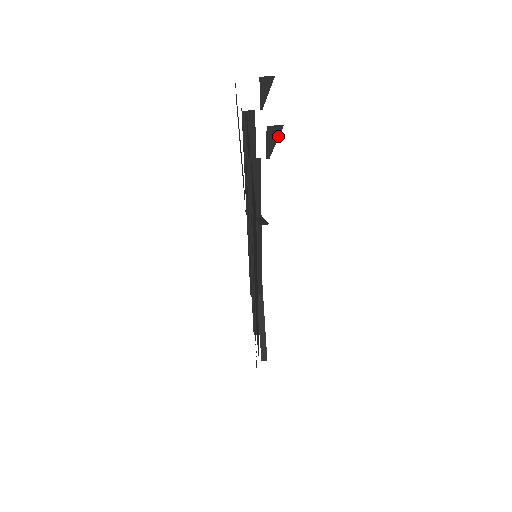
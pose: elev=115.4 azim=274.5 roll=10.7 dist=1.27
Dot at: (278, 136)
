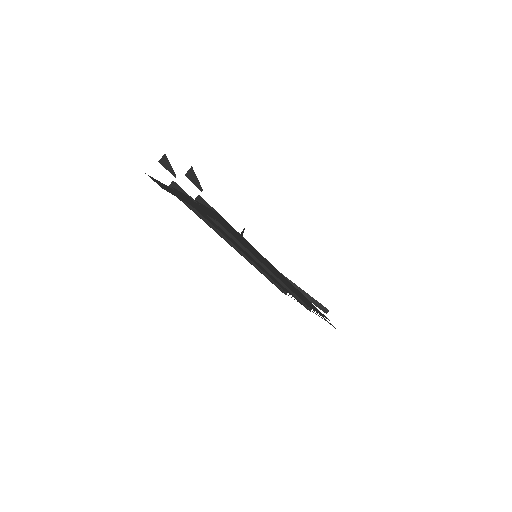
Dot at: (195, 174)
